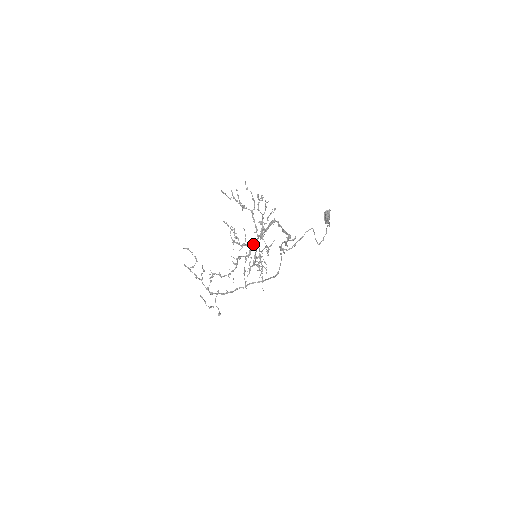
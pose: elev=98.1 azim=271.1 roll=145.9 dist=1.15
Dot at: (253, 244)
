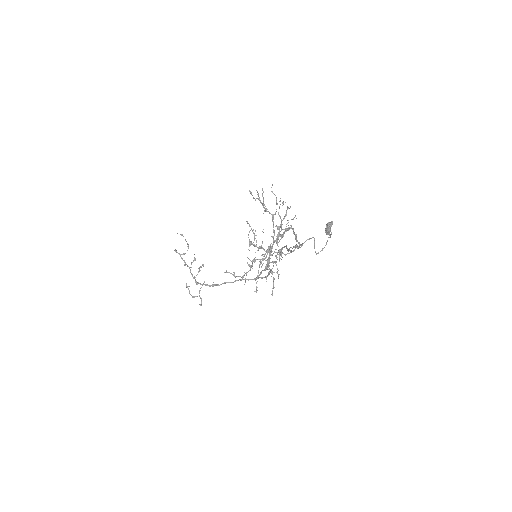
Dot at: occluded
